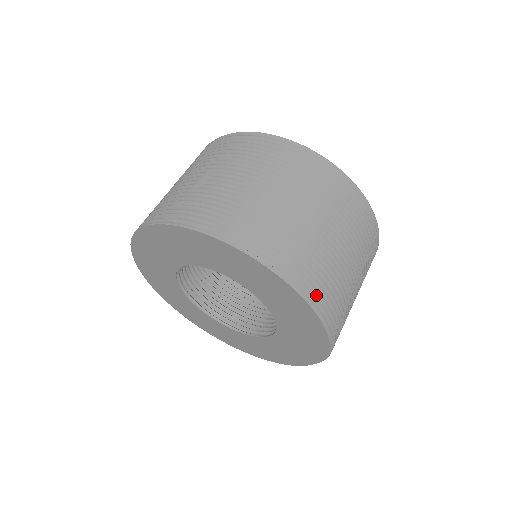
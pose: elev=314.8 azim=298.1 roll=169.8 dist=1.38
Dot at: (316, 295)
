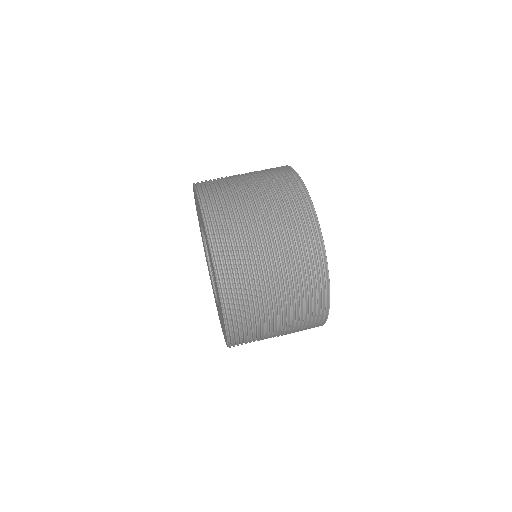
Dot at: (228, 288)
